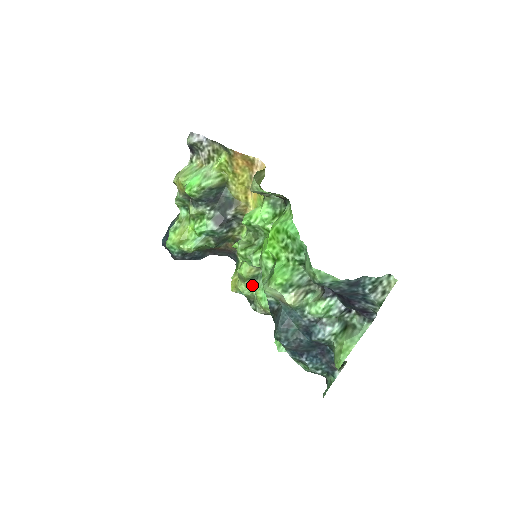
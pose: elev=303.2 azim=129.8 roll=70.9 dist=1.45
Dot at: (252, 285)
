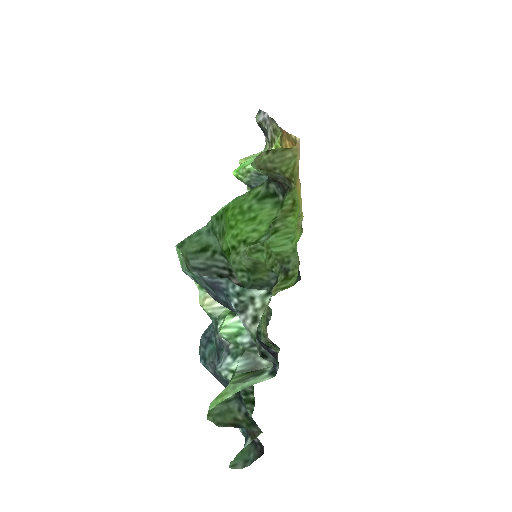
Dot at: occluded
